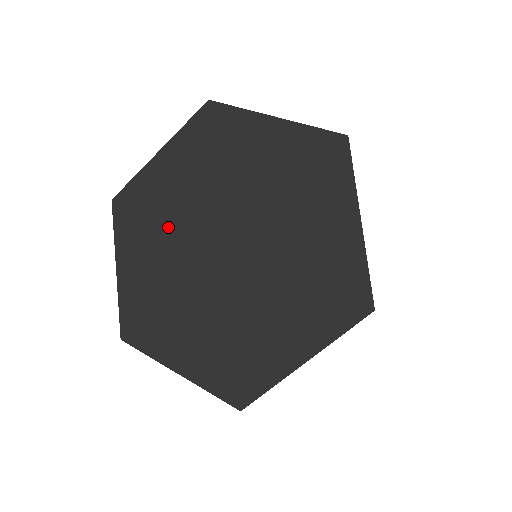
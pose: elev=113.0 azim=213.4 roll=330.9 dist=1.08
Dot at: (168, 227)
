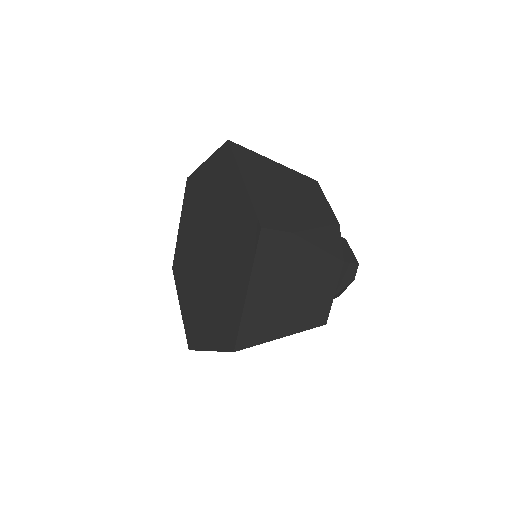
Dot at: (189, 263)
